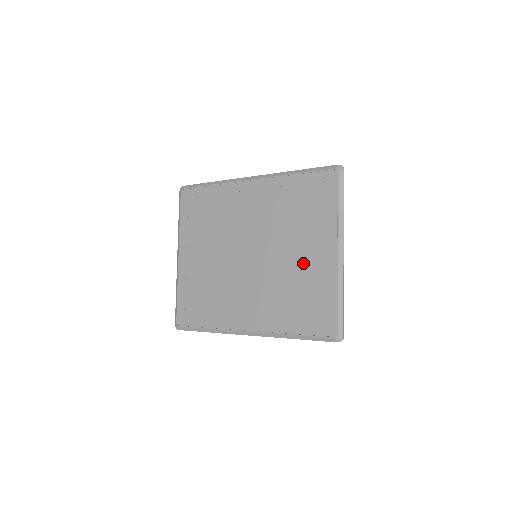
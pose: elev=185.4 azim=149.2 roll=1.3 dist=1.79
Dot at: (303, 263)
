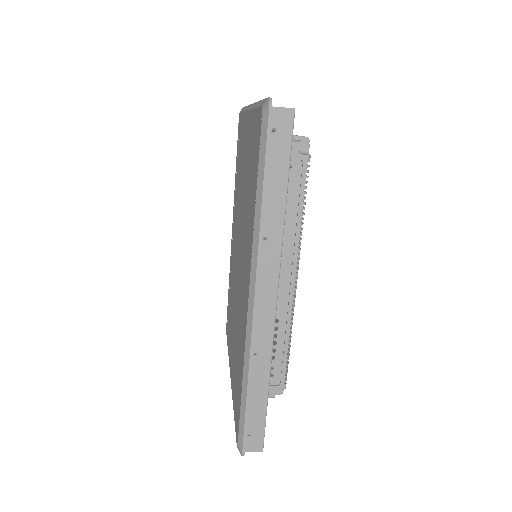
Dot at: (245, 169)
